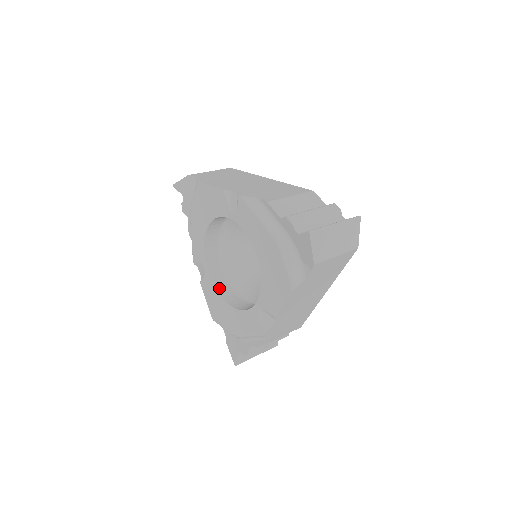
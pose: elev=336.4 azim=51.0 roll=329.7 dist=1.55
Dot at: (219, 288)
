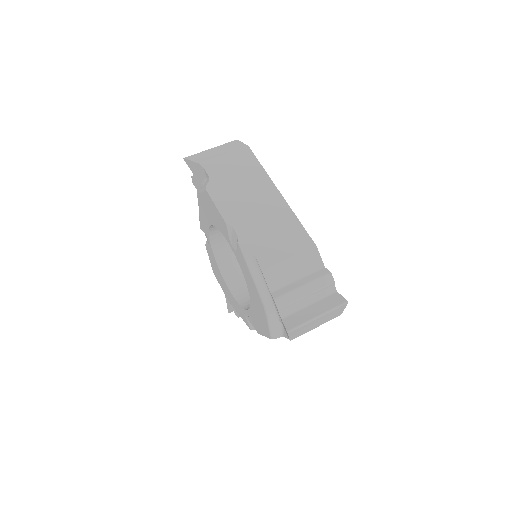
Dot at: (220, 263)
